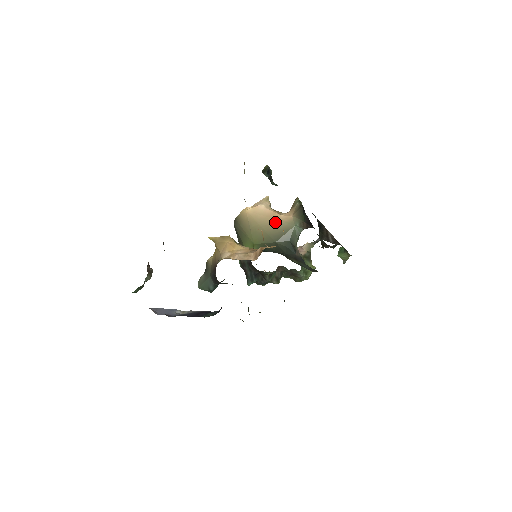
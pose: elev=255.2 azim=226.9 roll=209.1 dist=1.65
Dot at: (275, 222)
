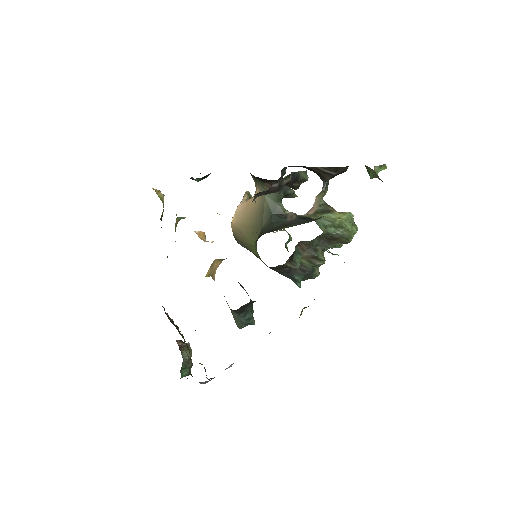
Dot at: (252, 209)
